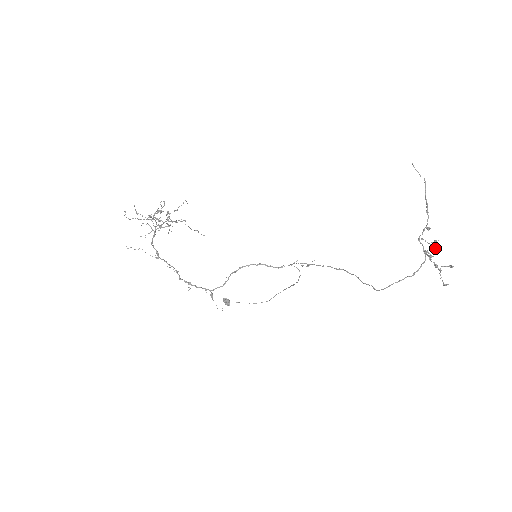
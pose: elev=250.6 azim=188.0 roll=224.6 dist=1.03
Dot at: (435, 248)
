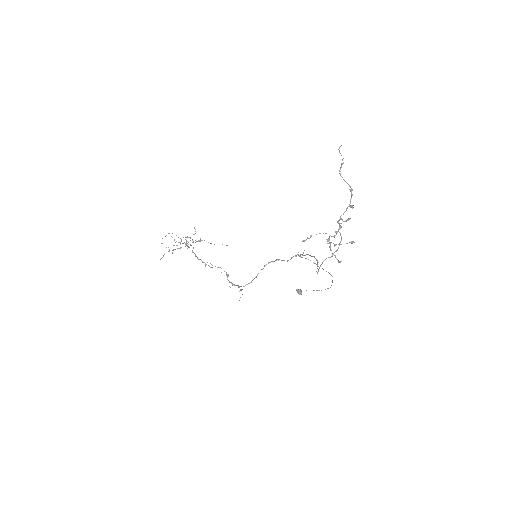
Dot at: (341, 227)
